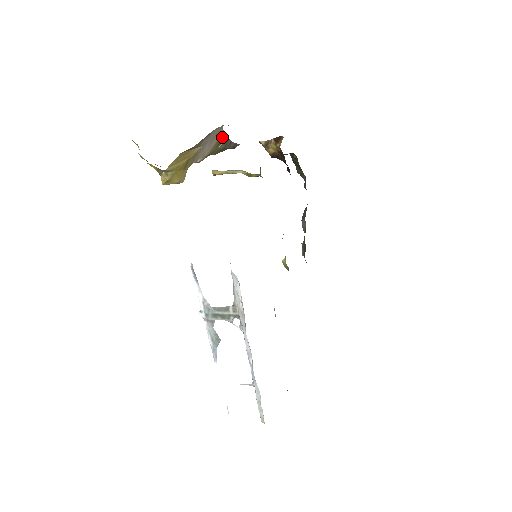
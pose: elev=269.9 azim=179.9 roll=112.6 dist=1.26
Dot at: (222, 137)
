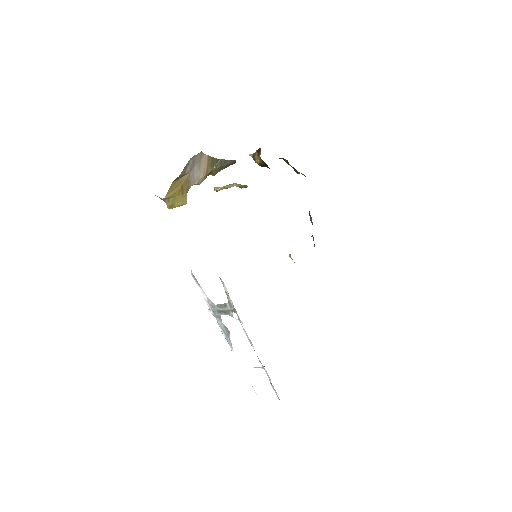
Dot at: (212, 160)
